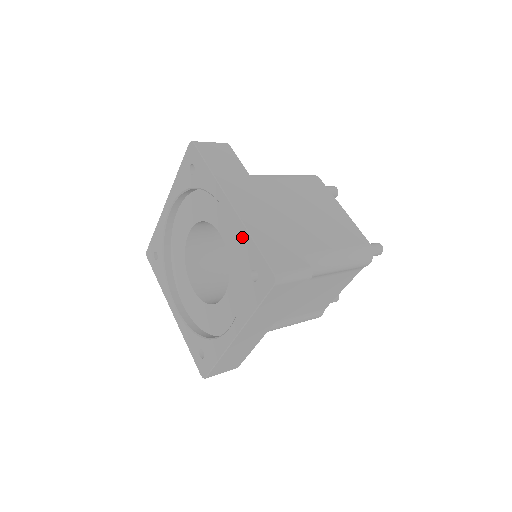
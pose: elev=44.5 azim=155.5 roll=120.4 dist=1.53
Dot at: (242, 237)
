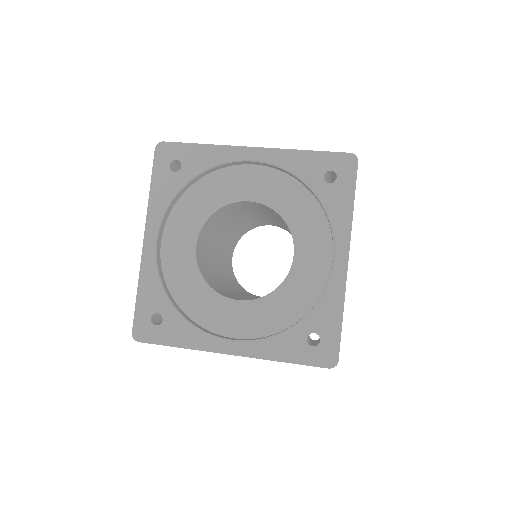
Dot at: (291, 160)
